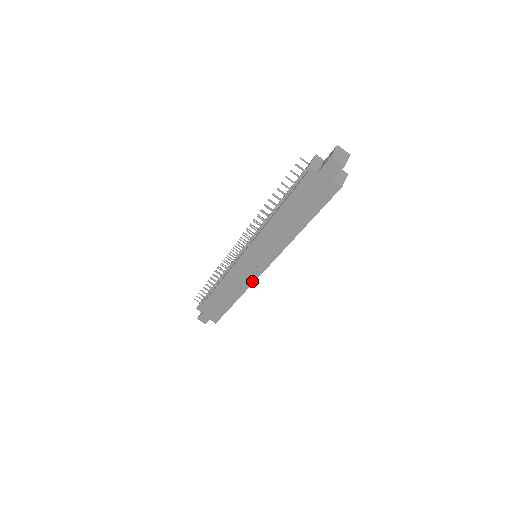
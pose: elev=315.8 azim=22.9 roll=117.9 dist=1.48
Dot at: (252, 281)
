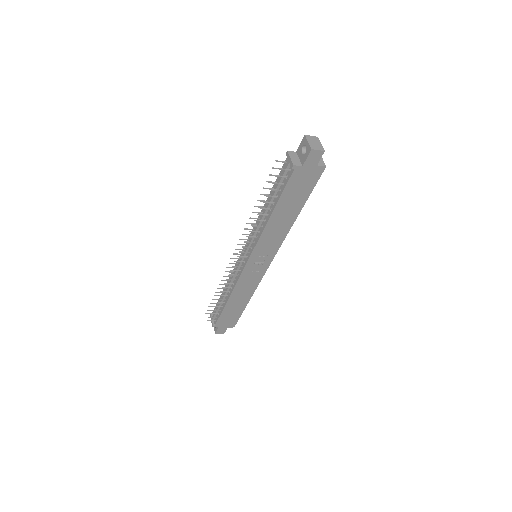
Dot at: (261, 277)
